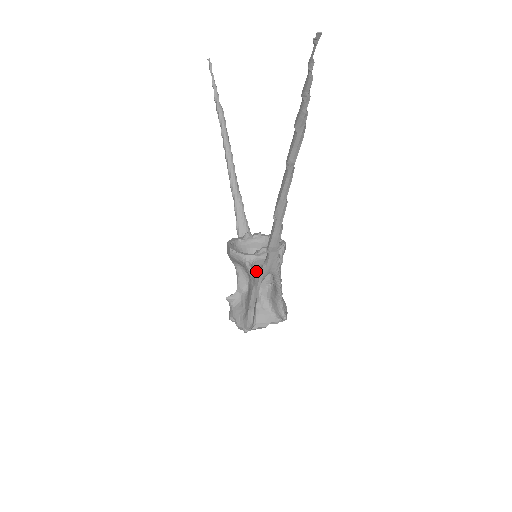
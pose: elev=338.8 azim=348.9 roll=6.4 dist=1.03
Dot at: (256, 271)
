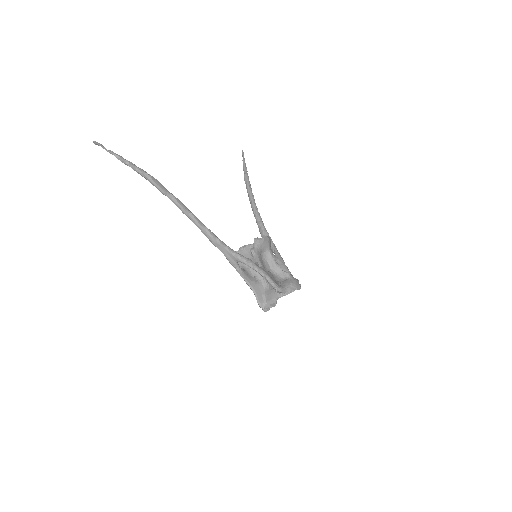
Dot at: occluded
